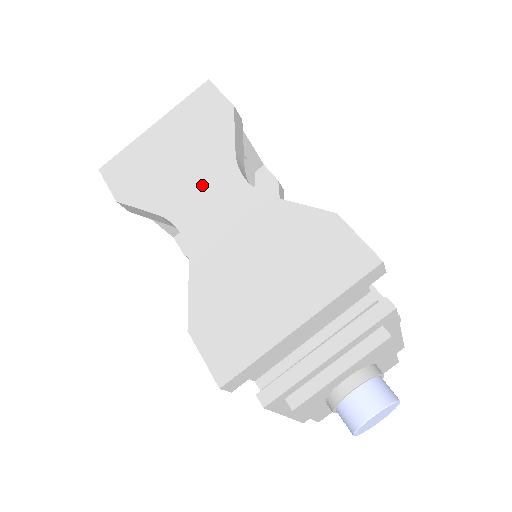
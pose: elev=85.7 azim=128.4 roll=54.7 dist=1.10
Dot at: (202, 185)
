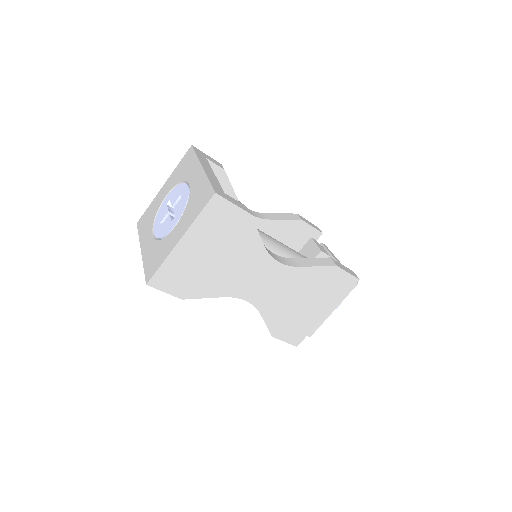
Dot at: (249, 273)
